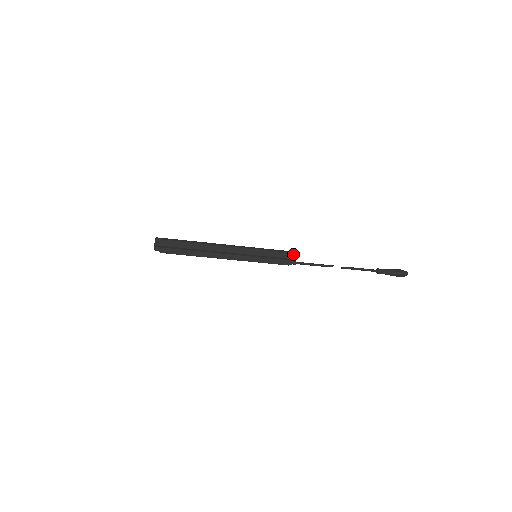
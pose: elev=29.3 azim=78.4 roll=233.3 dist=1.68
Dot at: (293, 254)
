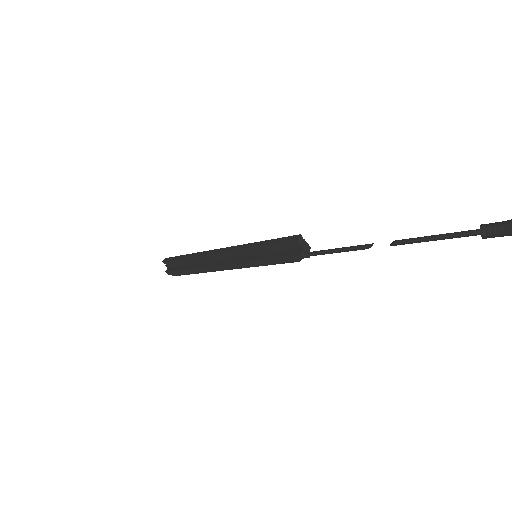
Dot at: (296, 241)
